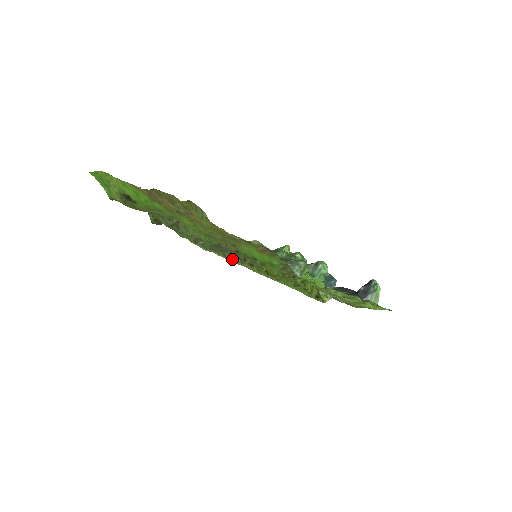
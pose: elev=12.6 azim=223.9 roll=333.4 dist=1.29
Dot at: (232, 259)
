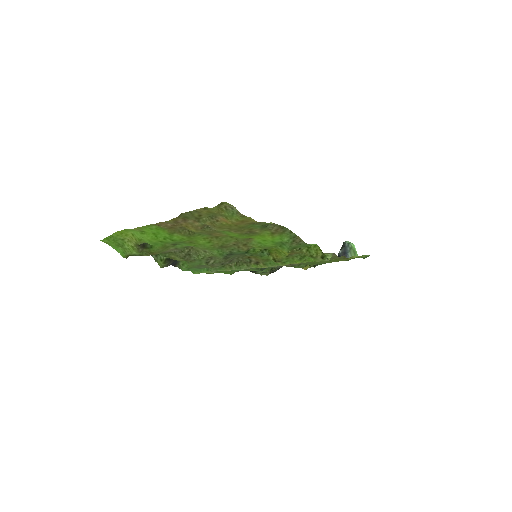
Dot at: (239, 267)
